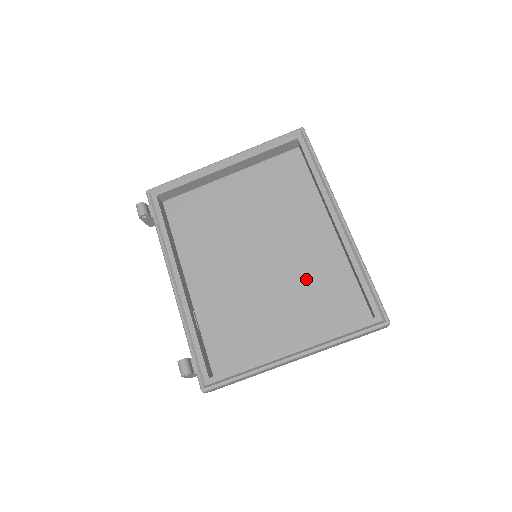
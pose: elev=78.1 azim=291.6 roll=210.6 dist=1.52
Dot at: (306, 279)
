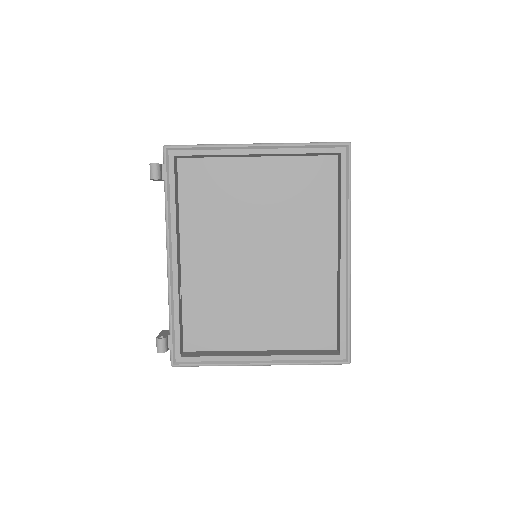
Dot at: (294, 294)
